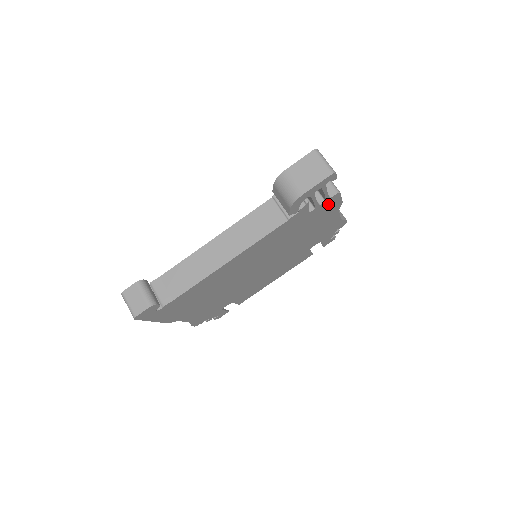
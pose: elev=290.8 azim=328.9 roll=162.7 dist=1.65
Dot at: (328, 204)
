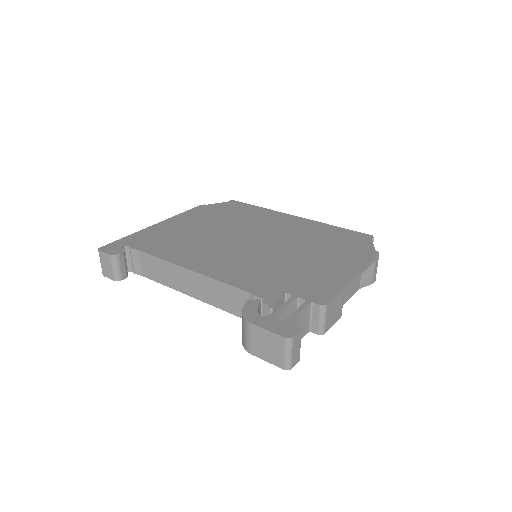
Dot at: occluded
